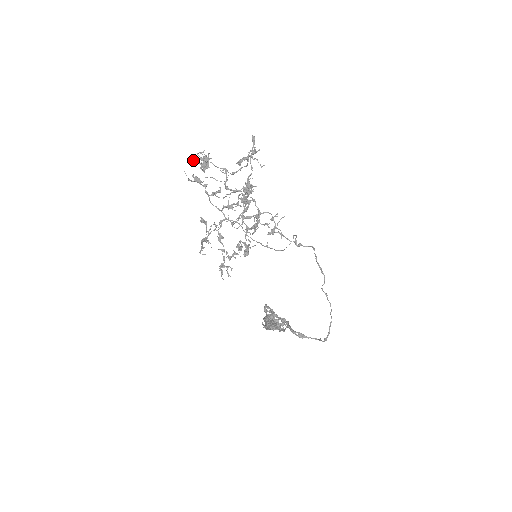
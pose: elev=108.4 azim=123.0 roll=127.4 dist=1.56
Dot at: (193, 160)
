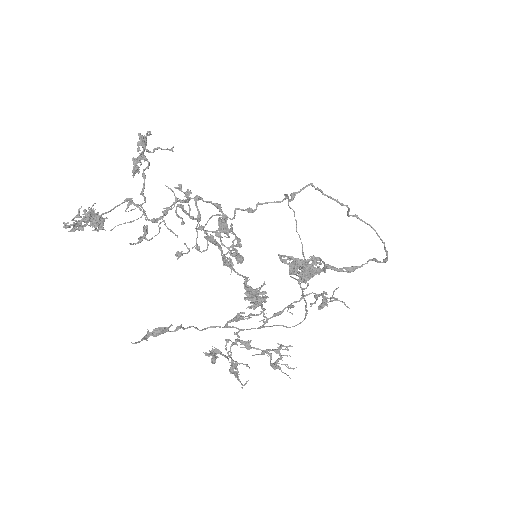
Dot at: (73, 229)
